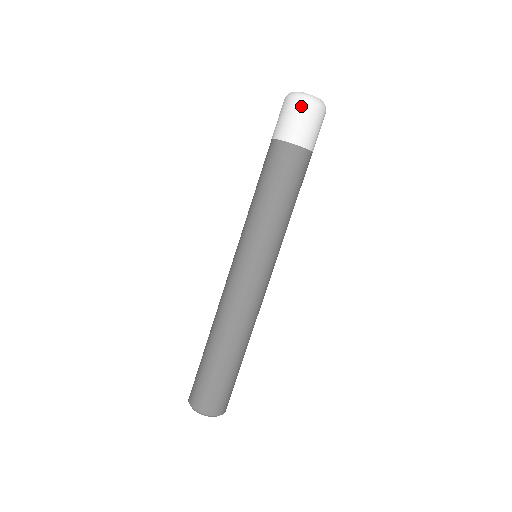
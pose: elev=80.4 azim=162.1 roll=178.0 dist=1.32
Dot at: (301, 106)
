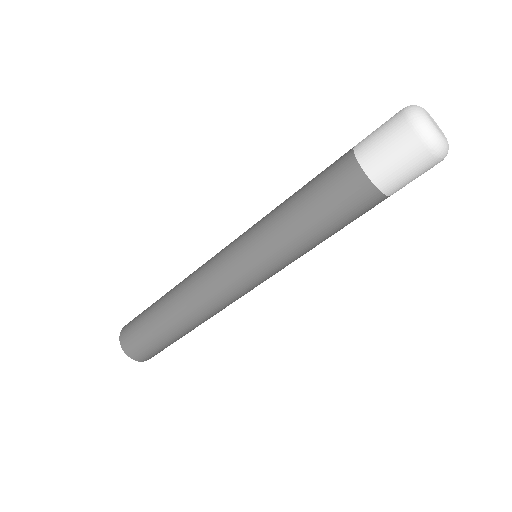
Dot at: (414, 142)
